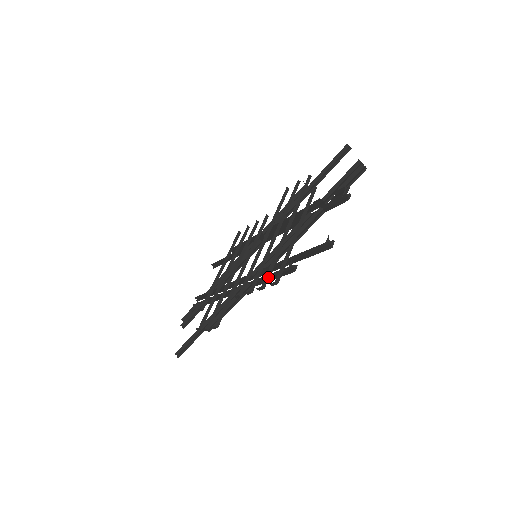
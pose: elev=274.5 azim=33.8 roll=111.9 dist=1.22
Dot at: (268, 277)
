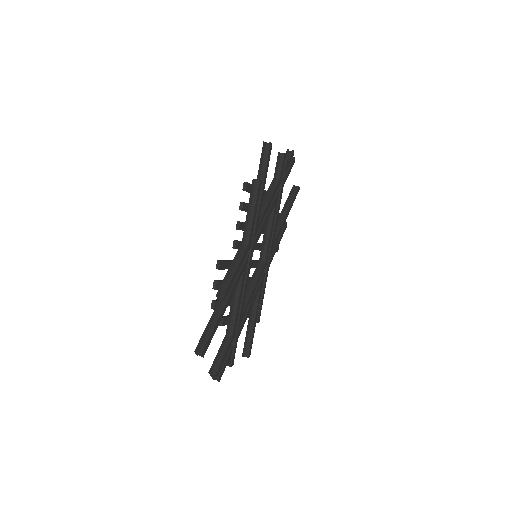
Dot at: (247, 203)
